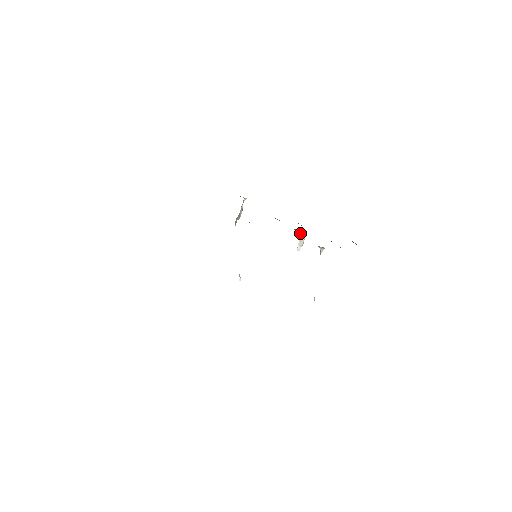
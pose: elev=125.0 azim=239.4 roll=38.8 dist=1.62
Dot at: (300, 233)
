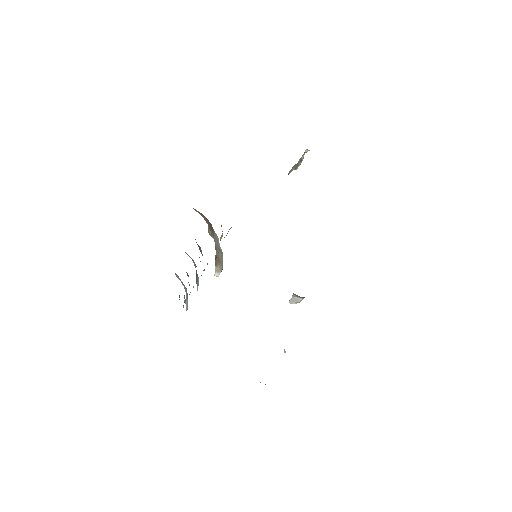
Dot at: occluded
